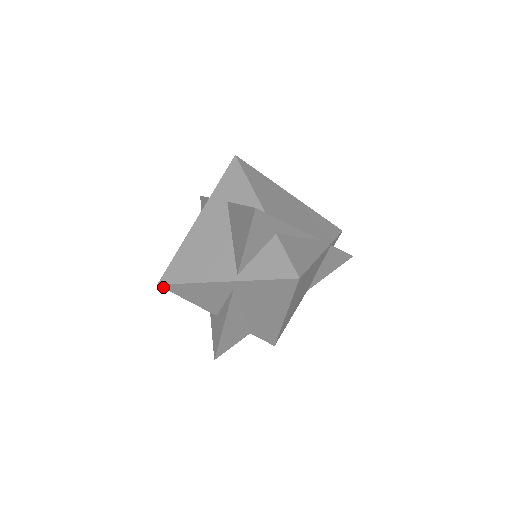
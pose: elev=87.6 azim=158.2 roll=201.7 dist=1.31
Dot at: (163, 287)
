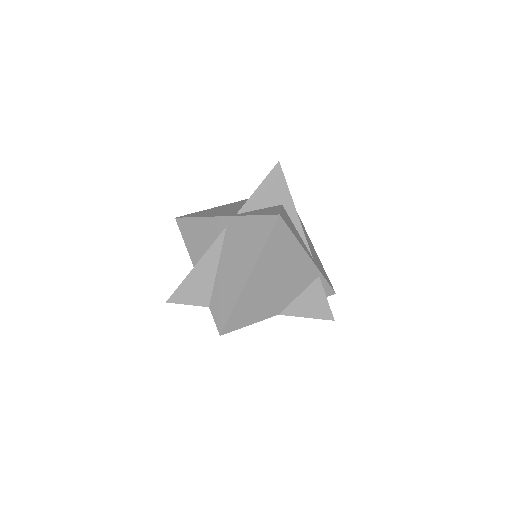
Dot at: (177, 222)
